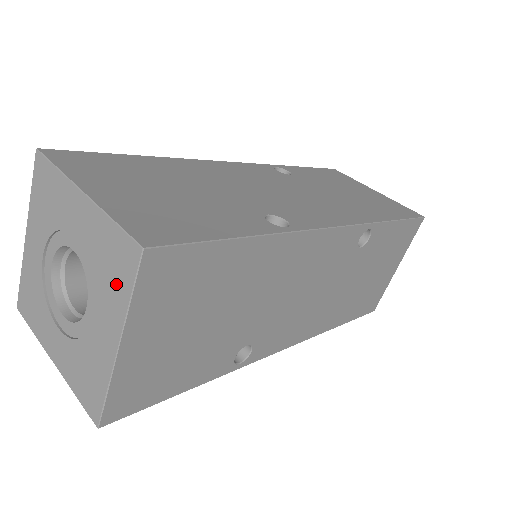
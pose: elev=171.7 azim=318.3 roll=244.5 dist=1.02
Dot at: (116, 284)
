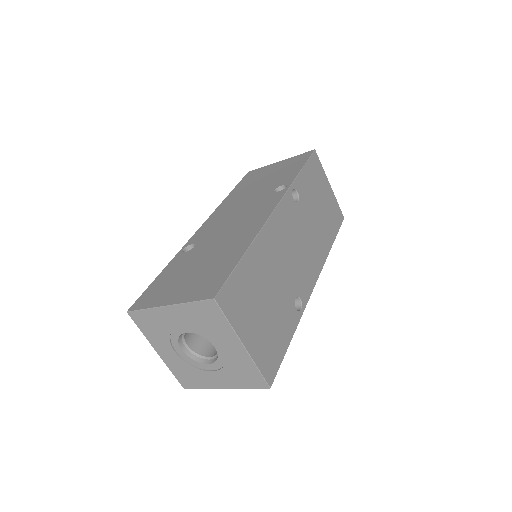
Dot at: (242, 380)
